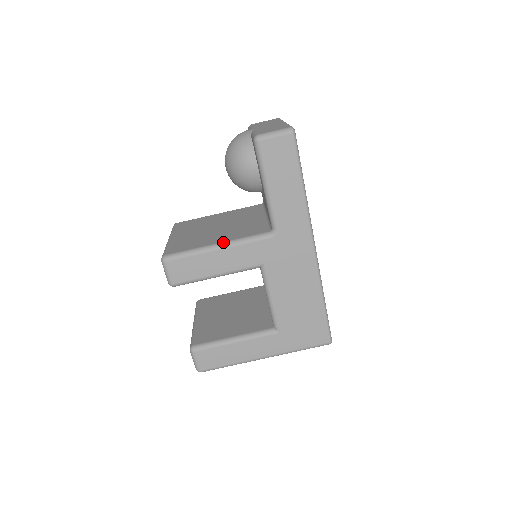
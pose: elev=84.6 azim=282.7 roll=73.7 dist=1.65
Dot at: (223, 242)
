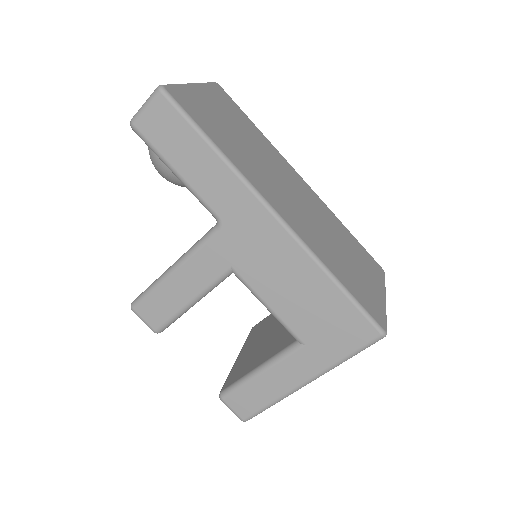
Dot at: (176, 261)
